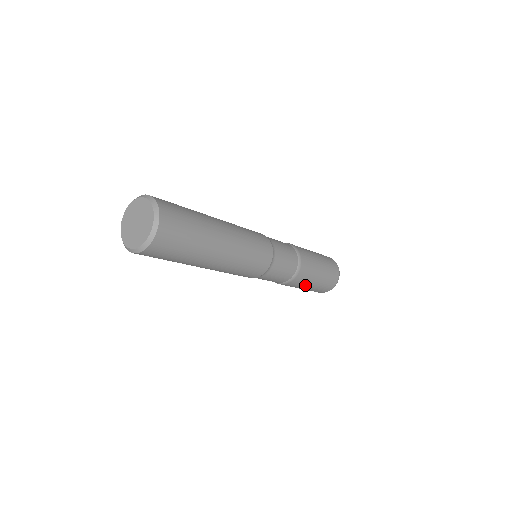
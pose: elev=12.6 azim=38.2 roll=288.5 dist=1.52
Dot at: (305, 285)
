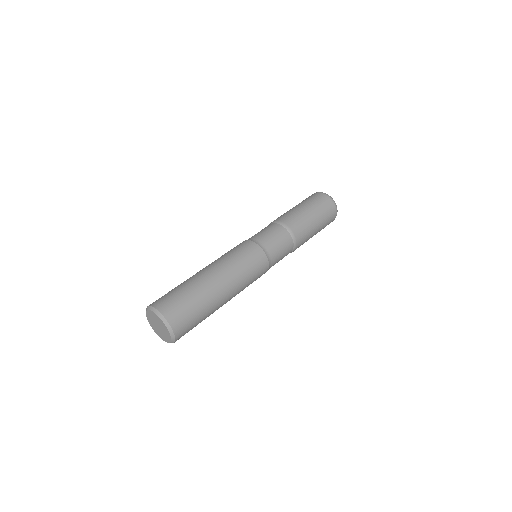
Dot at: occluded
